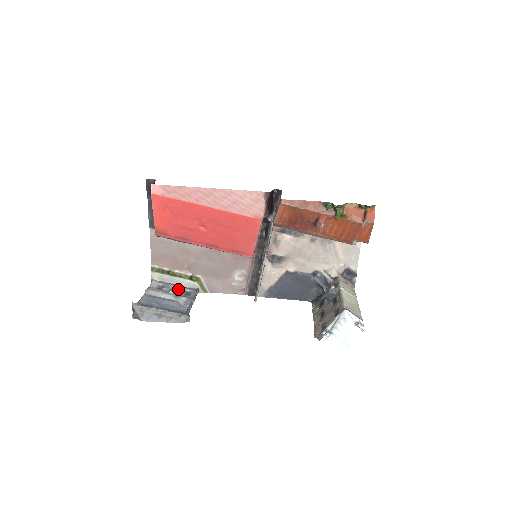
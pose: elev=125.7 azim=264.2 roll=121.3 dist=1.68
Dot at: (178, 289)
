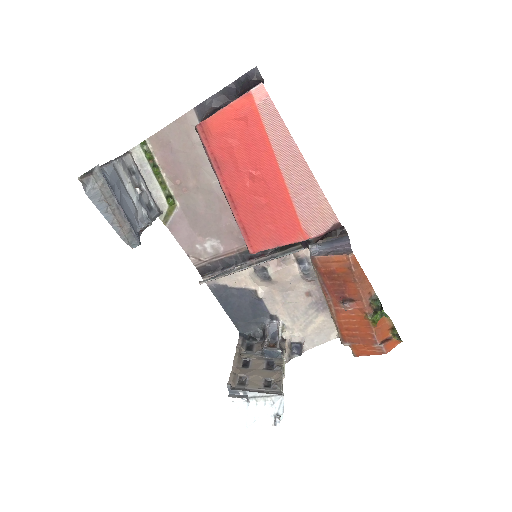
Dot at: (146, 192)
